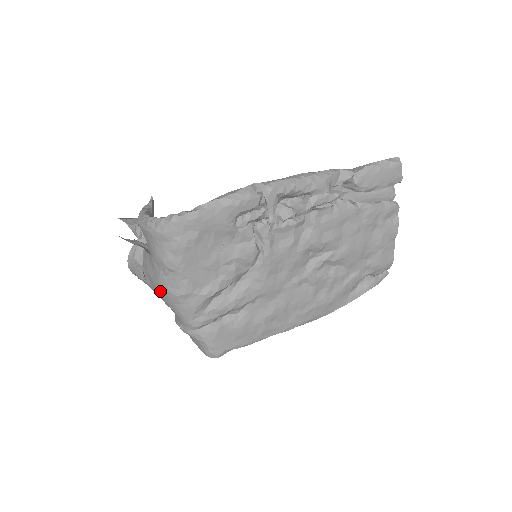
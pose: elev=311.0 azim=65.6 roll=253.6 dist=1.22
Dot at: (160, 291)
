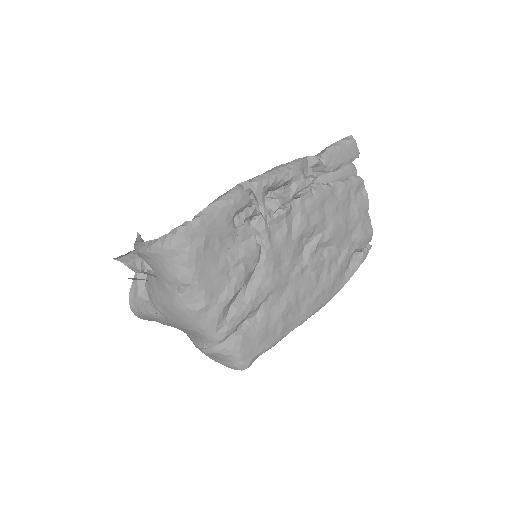
Dot at: (177, 314)
